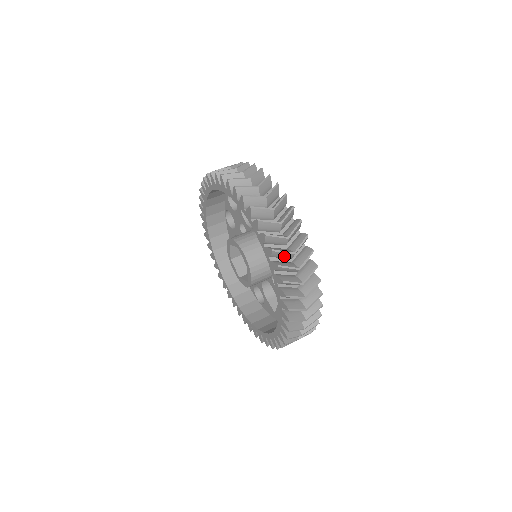
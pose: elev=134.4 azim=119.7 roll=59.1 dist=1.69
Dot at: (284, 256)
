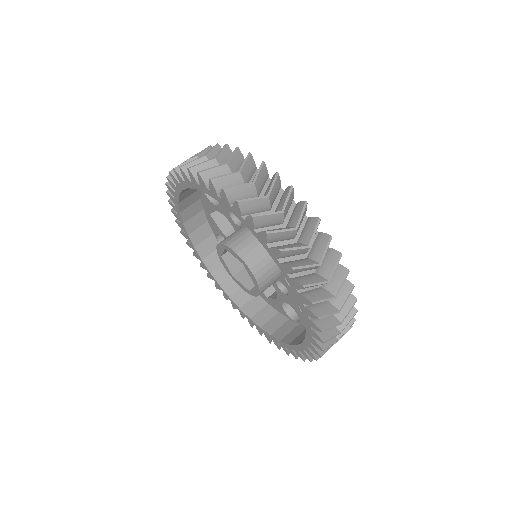
Dot at: occluded
